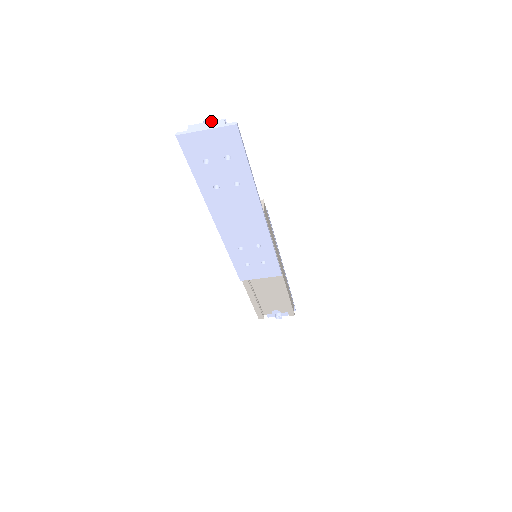
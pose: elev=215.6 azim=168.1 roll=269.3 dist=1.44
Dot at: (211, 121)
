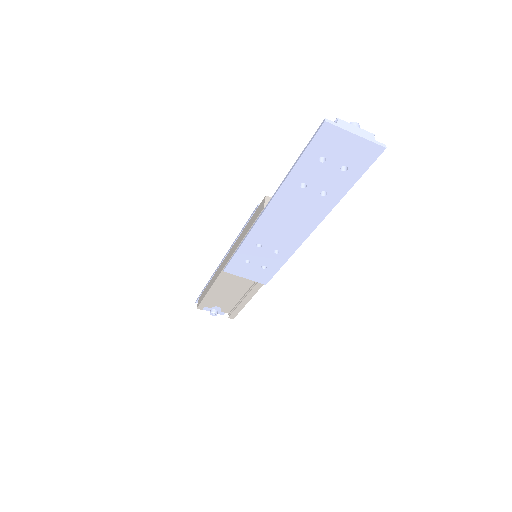
Dot at: occluded
